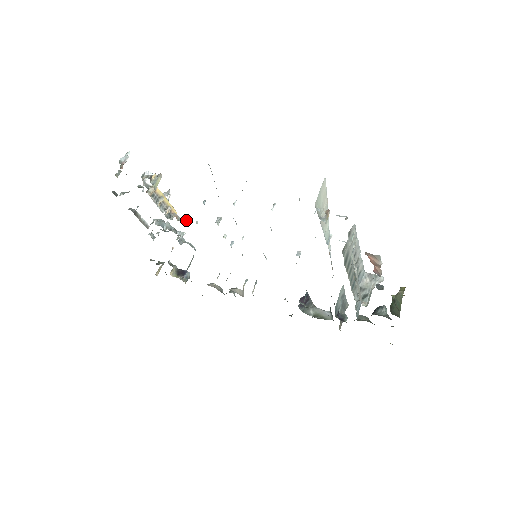
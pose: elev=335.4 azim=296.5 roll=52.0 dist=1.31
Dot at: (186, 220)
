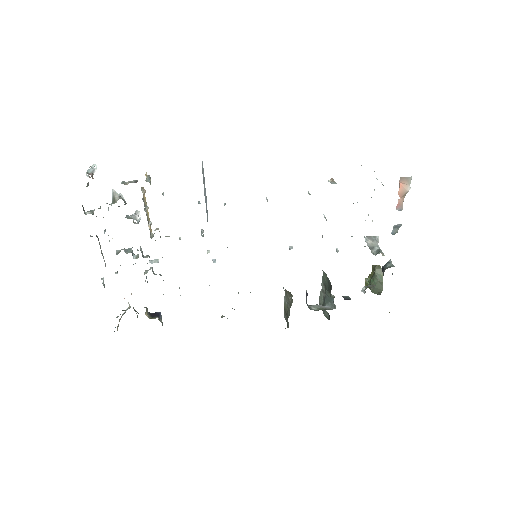
Dot at: (169, 236)
